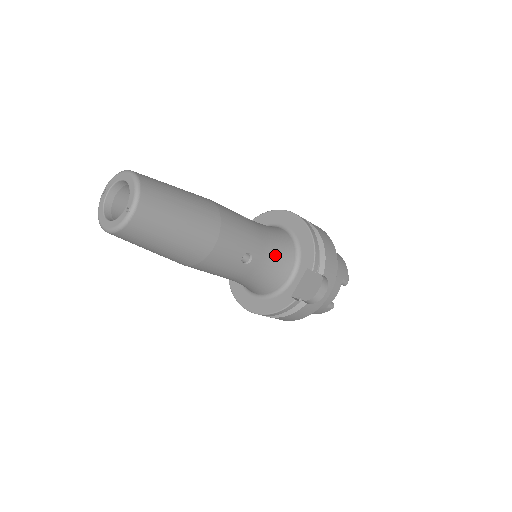
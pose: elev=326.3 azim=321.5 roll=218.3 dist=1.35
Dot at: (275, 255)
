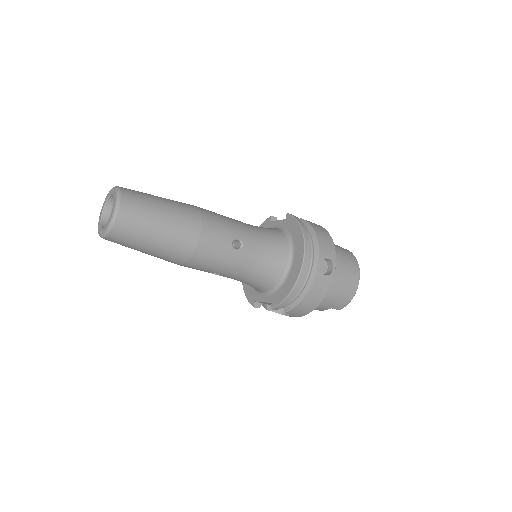
Dot at: (251, 280)
